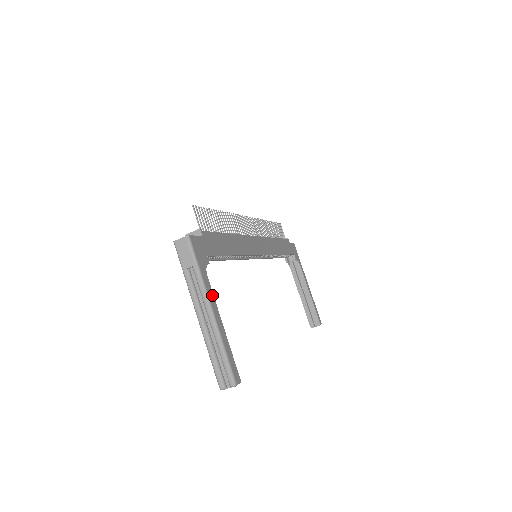
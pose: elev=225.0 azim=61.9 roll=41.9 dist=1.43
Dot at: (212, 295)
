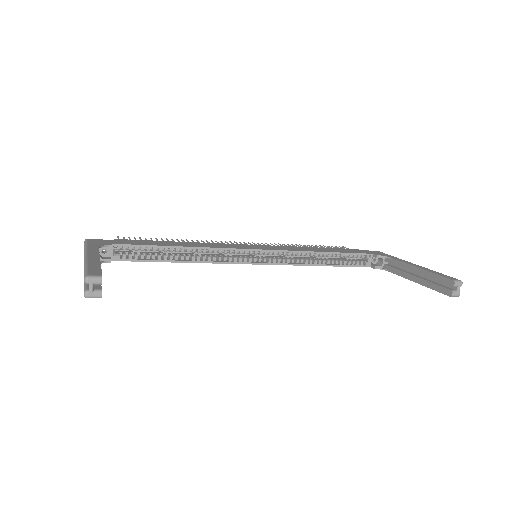
Dot at: (96, 252)
